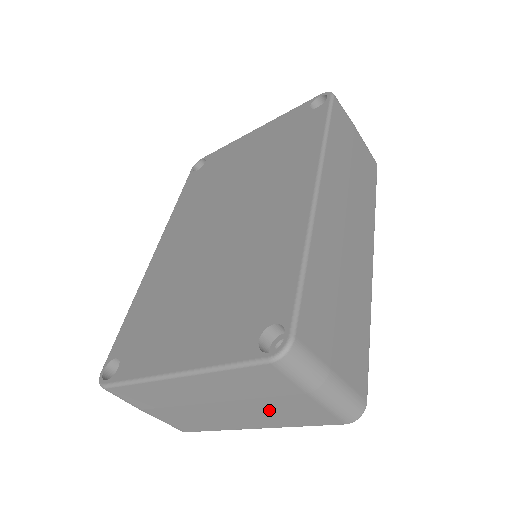
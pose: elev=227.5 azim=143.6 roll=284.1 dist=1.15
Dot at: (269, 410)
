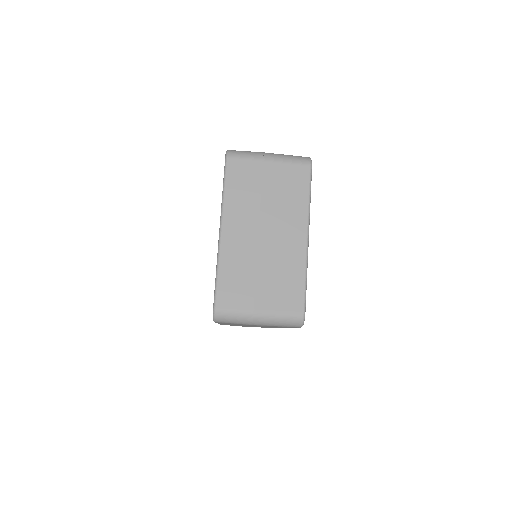
Dot at: (279, 201)
